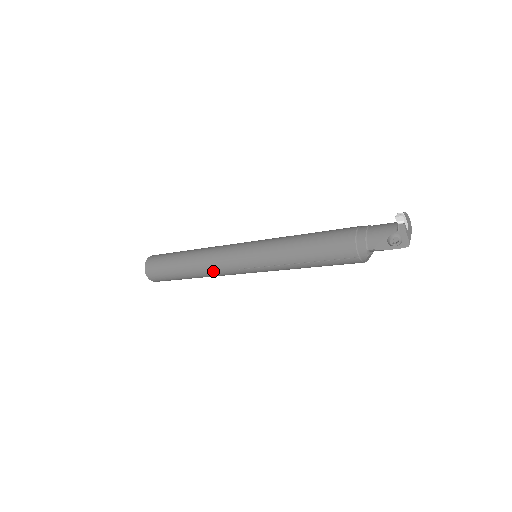
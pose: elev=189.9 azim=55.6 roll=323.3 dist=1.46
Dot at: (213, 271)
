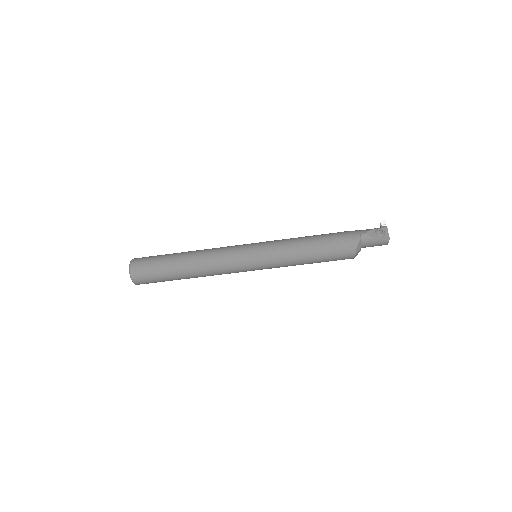
Dot at: (213, 256)
